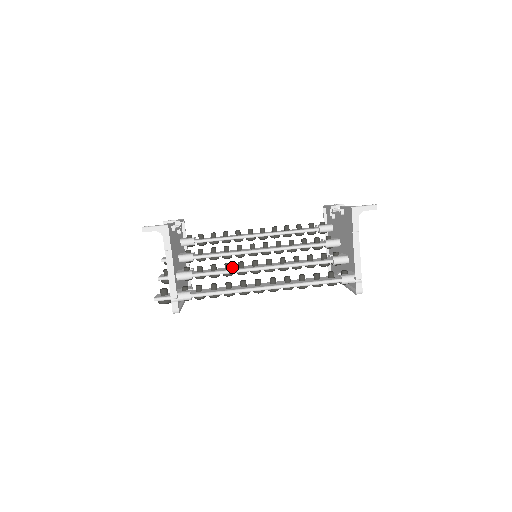
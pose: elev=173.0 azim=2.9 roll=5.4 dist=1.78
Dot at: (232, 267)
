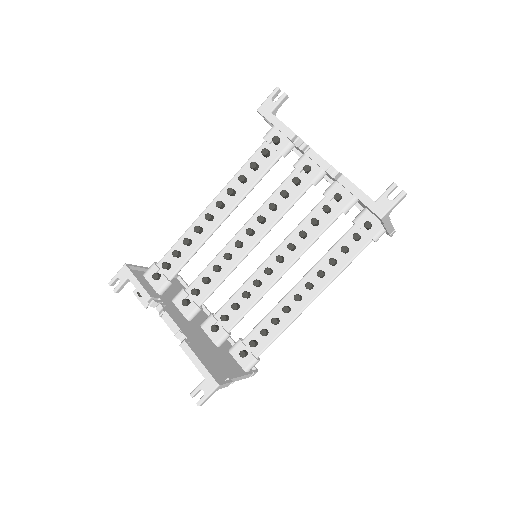
Dot at: (246, 287)
